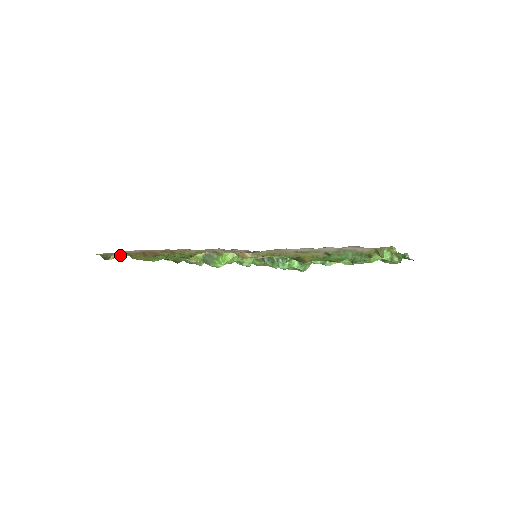
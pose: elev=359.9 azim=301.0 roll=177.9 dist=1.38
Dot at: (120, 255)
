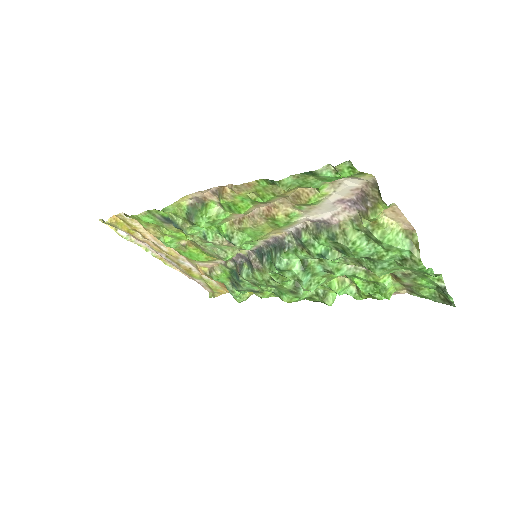
Dot at: (120, 224)
